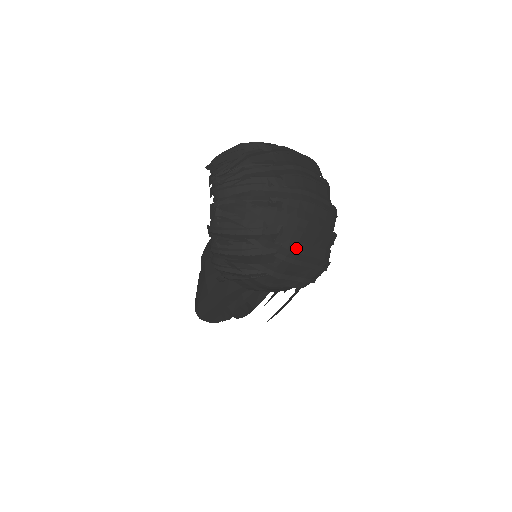
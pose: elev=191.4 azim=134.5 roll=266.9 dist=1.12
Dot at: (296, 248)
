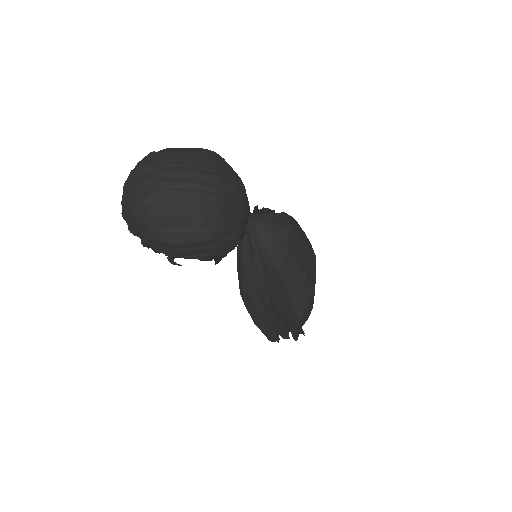
Dot at: (167, 204)
